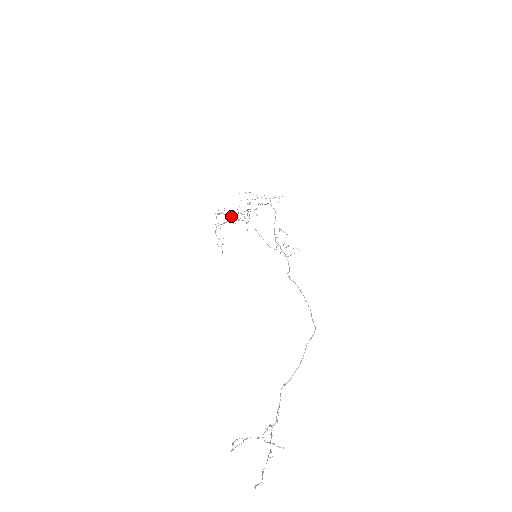
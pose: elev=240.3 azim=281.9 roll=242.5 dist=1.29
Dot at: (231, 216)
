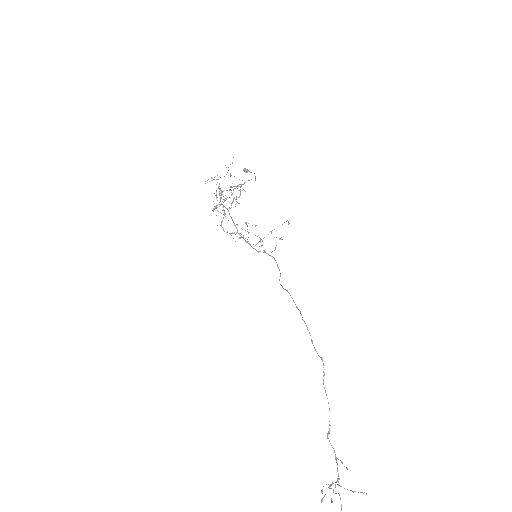
Dot at: (247, 172)
